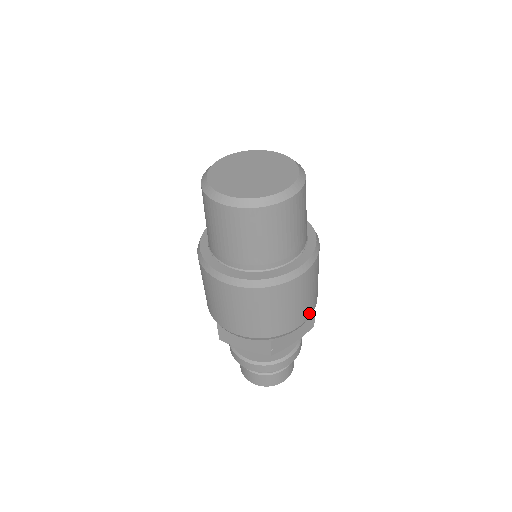
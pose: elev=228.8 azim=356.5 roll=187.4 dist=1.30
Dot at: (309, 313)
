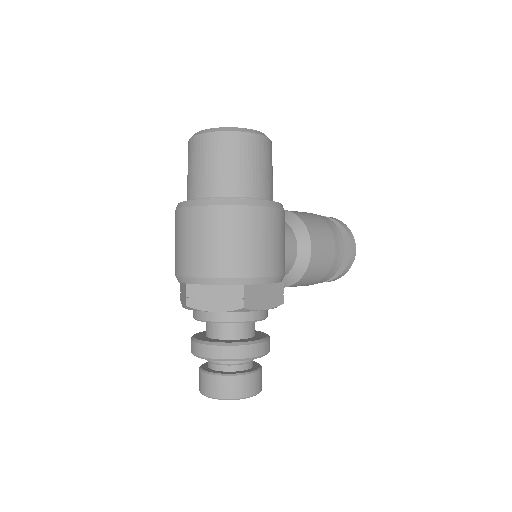
Dot at: (229, 271)
